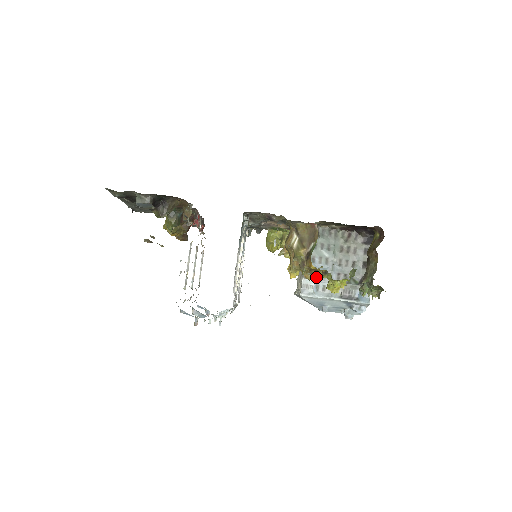
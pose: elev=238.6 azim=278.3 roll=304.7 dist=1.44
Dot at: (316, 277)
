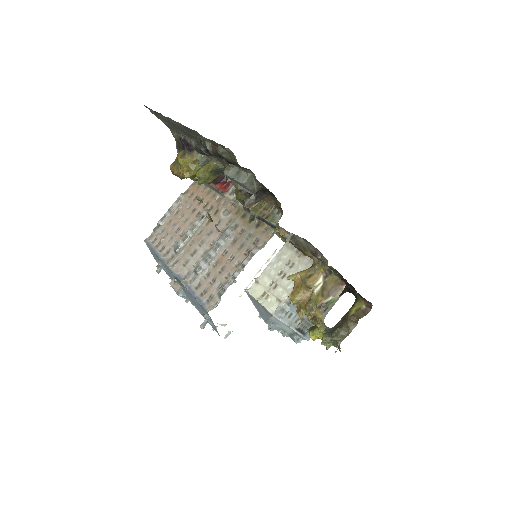
Dot at: (292, 304)
